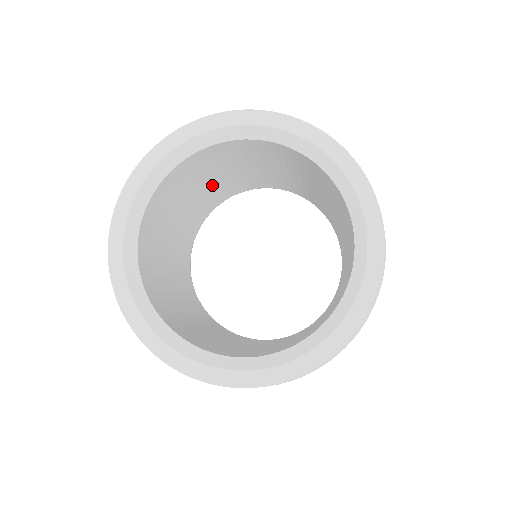
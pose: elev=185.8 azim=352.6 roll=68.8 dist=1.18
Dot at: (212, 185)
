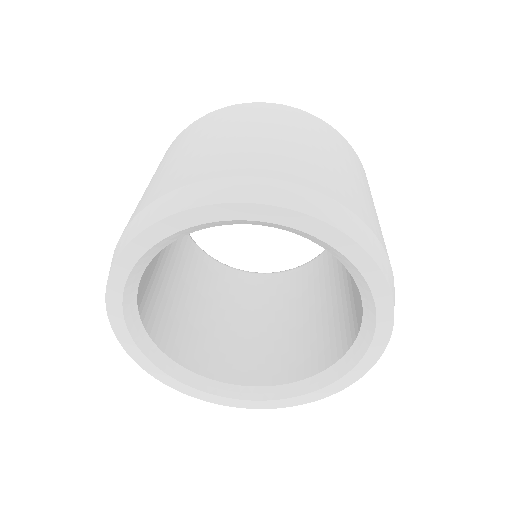
Dot at: occluded
